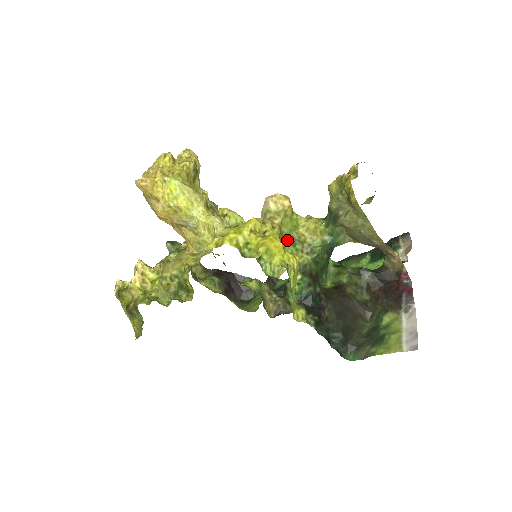
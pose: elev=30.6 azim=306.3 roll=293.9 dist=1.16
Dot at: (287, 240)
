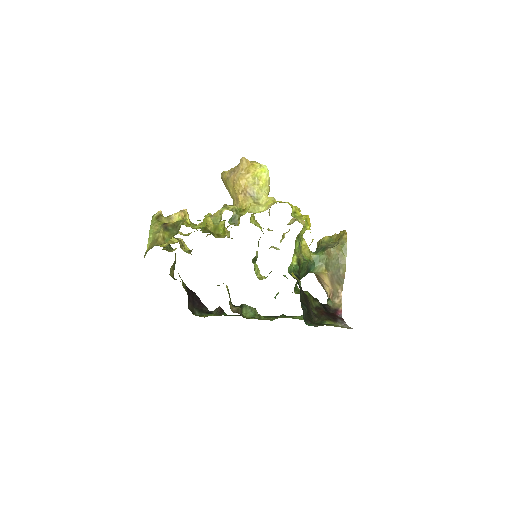
Dot at: (299, 240)
